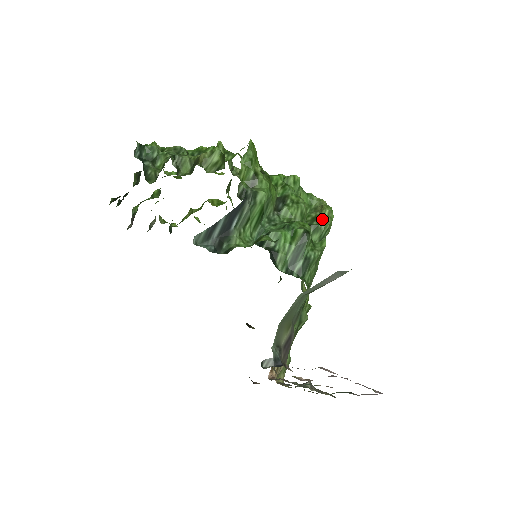
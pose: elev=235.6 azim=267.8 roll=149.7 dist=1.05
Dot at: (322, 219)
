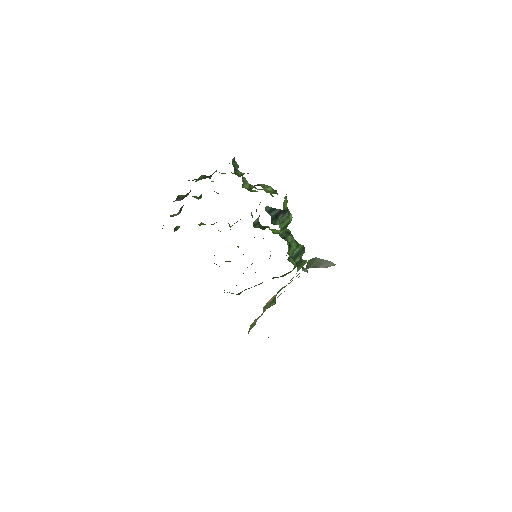
Dot at: occluded
